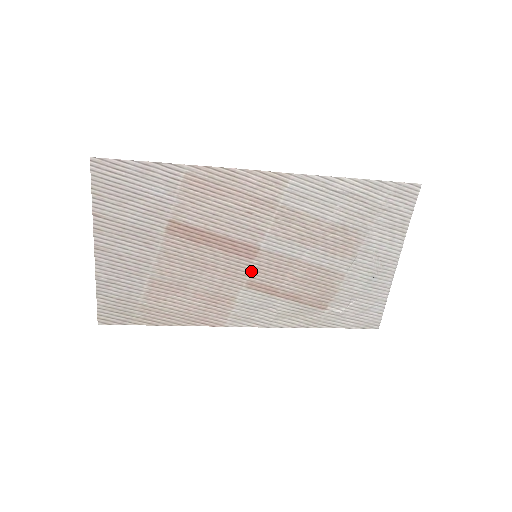
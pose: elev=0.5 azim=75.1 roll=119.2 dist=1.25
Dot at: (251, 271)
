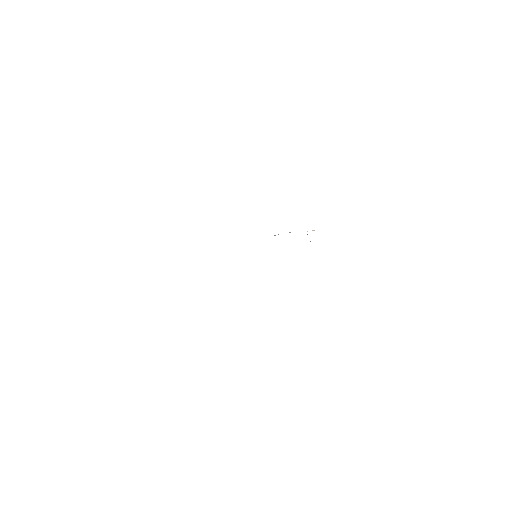
Dot at: occluded
